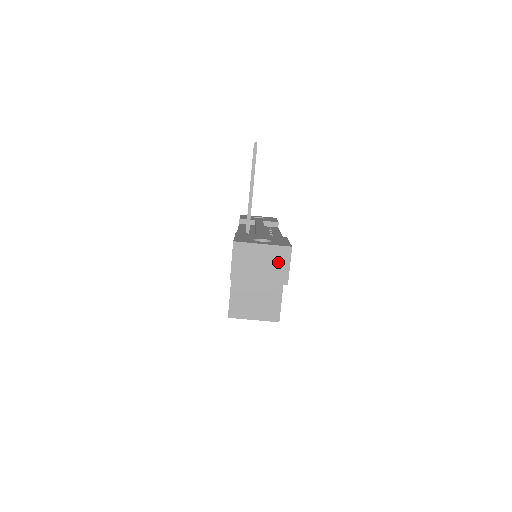
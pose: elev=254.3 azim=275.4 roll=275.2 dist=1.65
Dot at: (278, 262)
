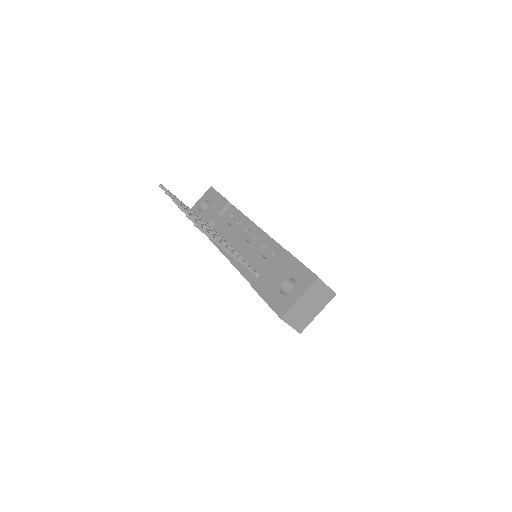
Dot at: (319, 293)
